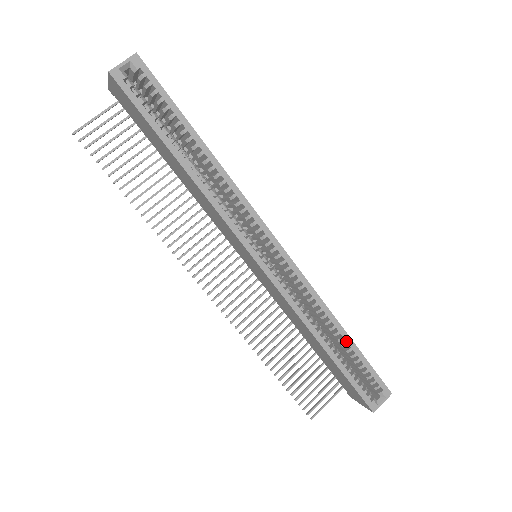
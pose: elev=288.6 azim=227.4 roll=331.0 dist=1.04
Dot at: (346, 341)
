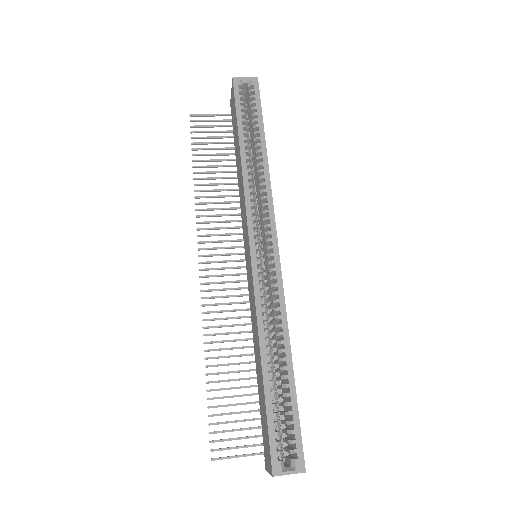
Dot at: (288, 373)
